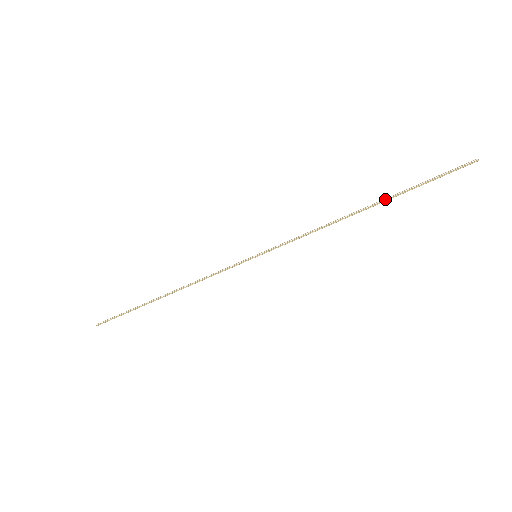
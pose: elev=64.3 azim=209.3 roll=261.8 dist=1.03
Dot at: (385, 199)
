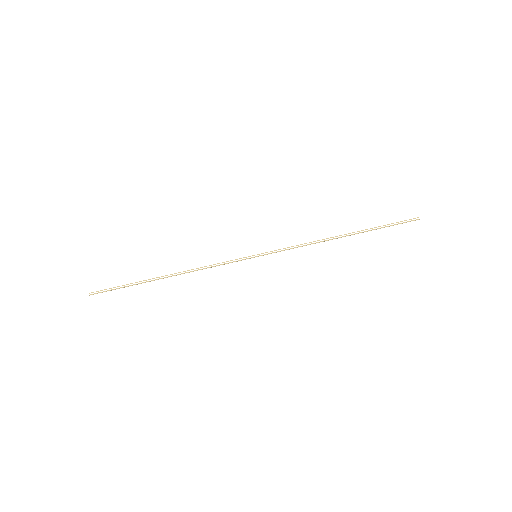
Dot at: (358, 232)
